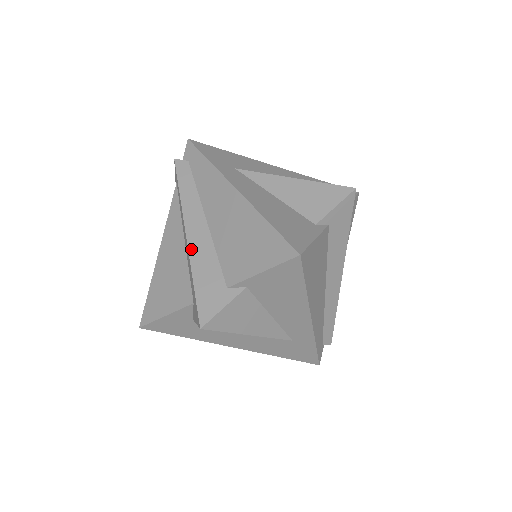
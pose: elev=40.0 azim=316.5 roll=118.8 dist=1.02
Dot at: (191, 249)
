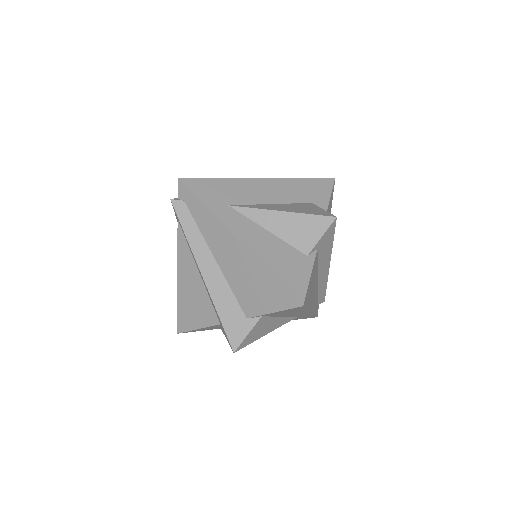
Dot at: (210, 288)
